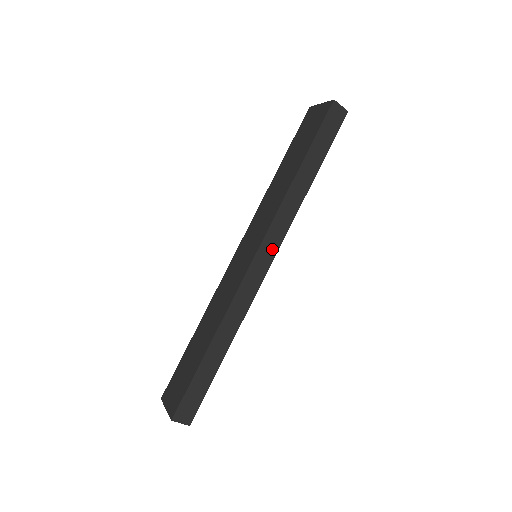
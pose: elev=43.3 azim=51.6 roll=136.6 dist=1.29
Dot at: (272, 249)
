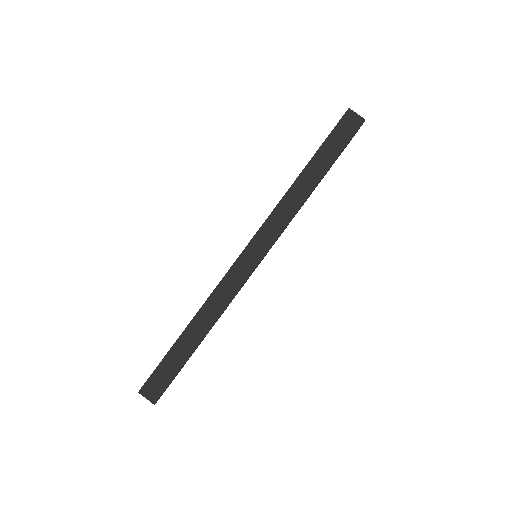
Dot at: (264, 246)
